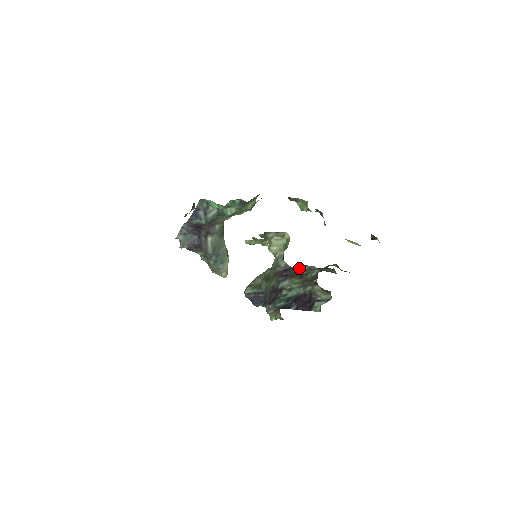
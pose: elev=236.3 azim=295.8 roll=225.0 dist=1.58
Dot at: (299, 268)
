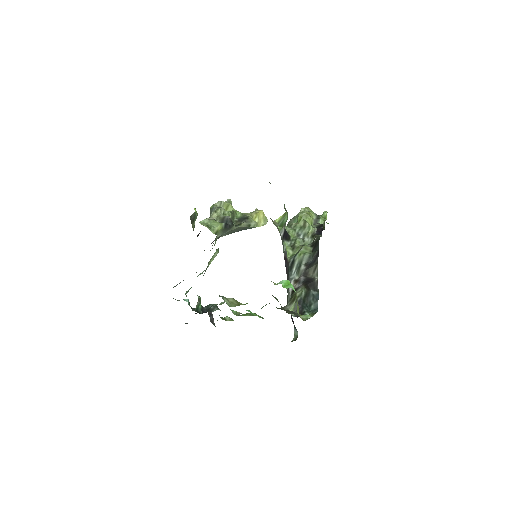
Dot at: (290, 267)
